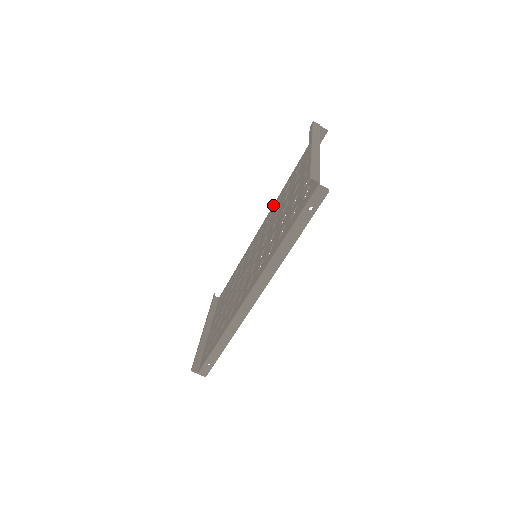
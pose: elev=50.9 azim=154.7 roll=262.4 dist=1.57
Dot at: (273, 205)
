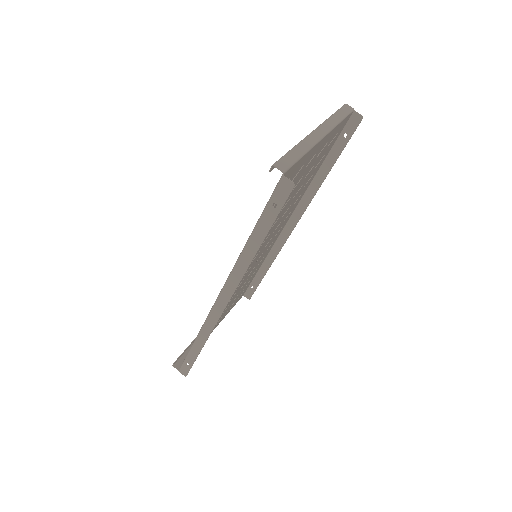
Dot at: occluded
